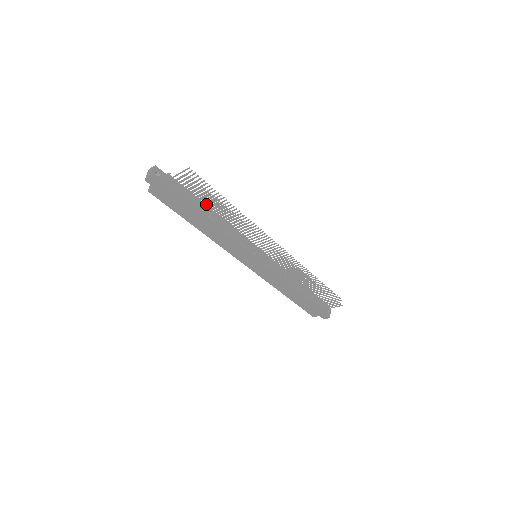
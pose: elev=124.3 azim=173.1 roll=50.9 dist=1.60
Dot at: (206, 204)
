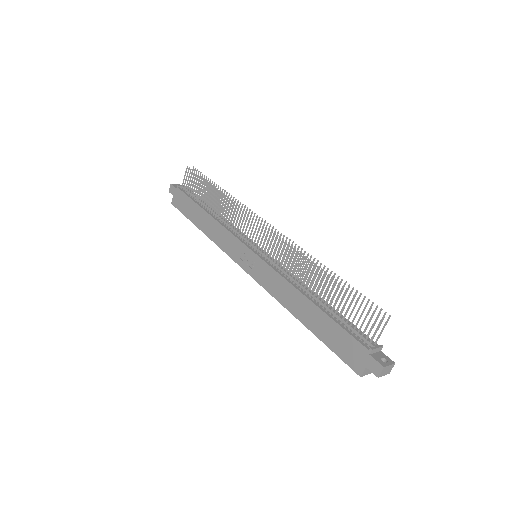
Dot at: (202, 194)
